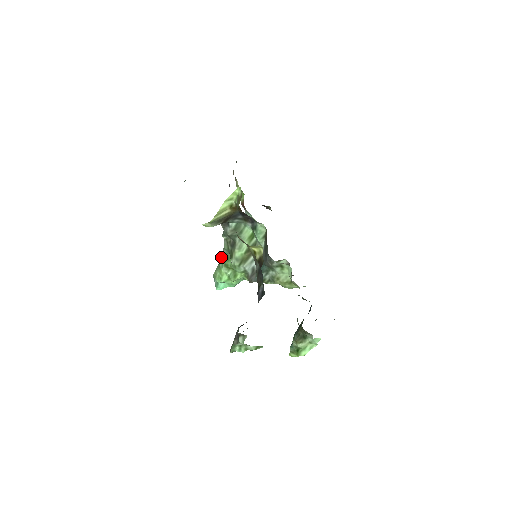
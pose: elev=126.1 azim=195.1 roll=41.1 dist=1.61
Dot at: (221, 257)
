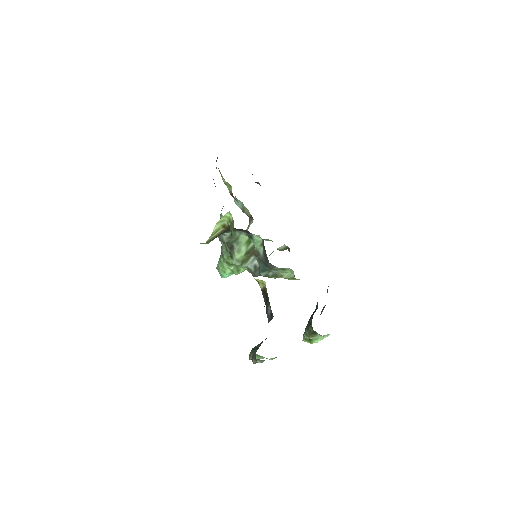
Dot at: occluded
